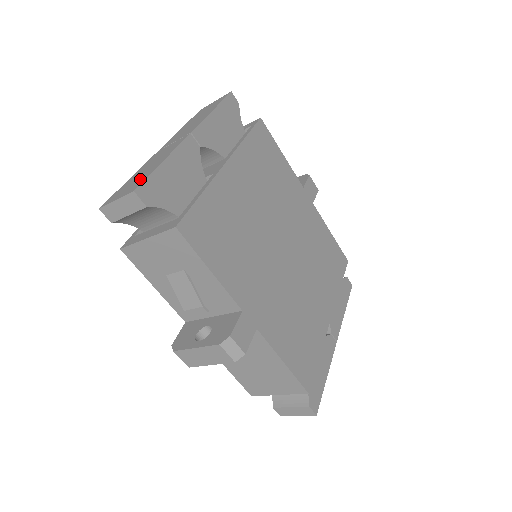
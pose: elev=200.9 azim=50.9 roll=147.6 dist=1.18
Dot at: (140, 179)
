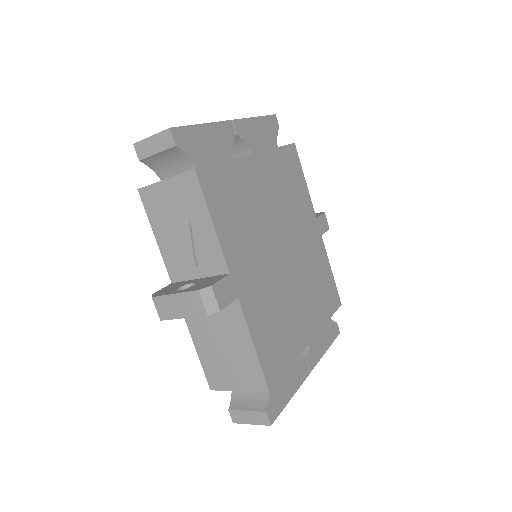
Dot at: occluded
